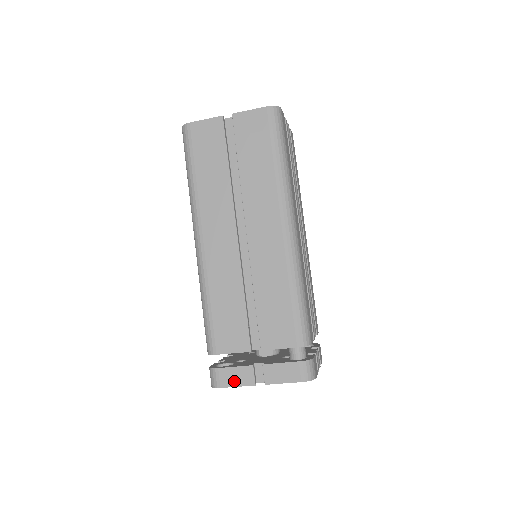
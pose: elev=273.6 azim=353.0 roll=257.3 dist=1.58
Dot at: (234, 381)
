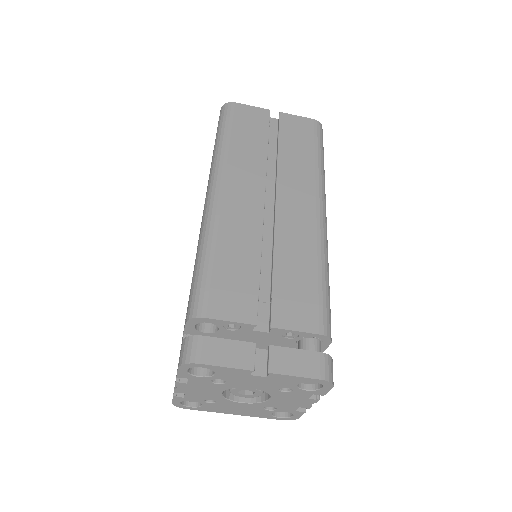
Dot at: (223, 358)
